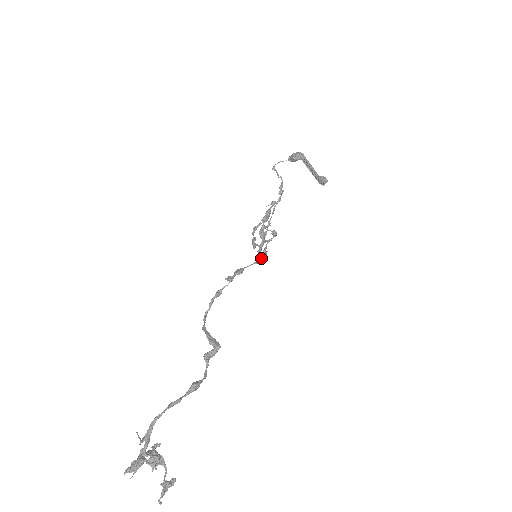
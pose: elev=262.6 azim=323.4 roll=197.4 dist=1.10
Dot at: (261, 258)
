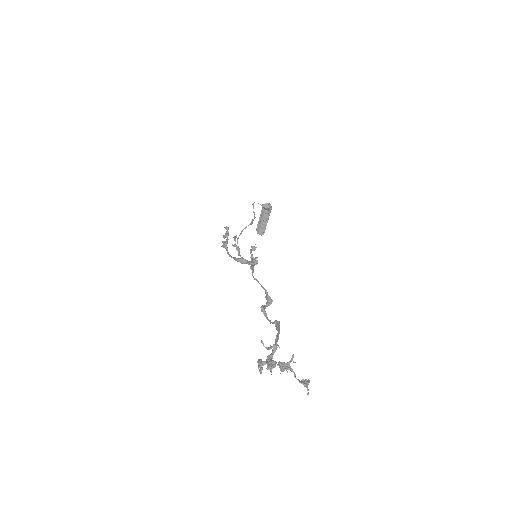
Dot at: occluded
